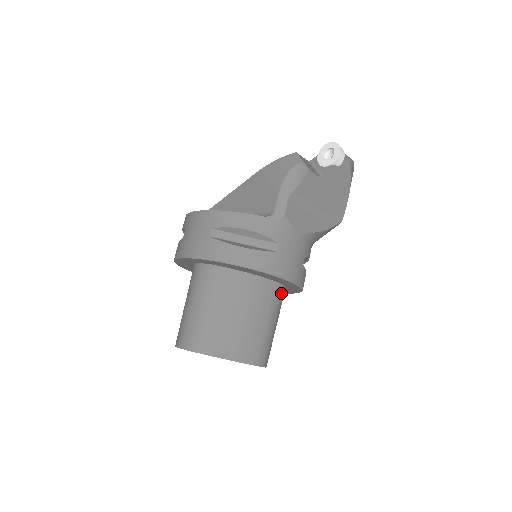
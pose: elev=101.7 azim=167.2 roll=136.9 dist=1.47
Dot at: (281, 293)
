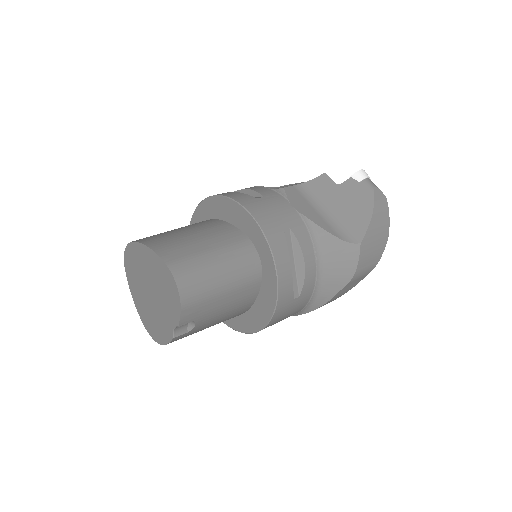
Dot at: (248, 252)
